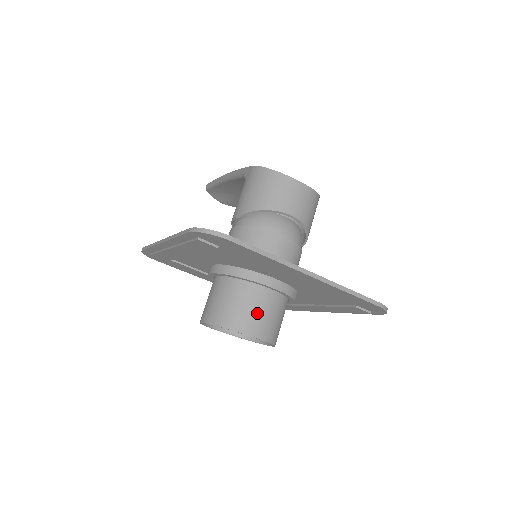
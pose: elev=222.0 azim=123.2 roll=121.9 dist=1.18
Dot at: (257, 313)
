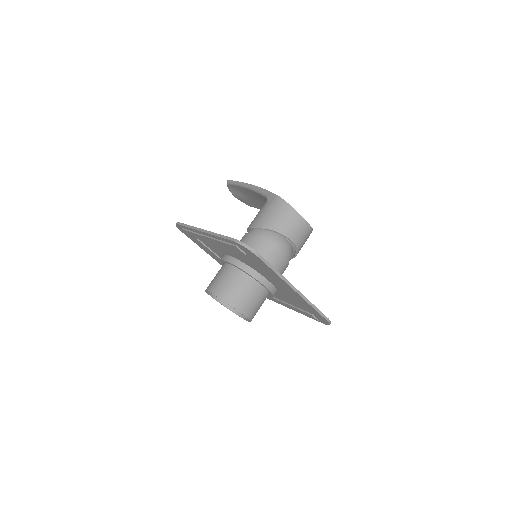
Dot at: (249, 299)
